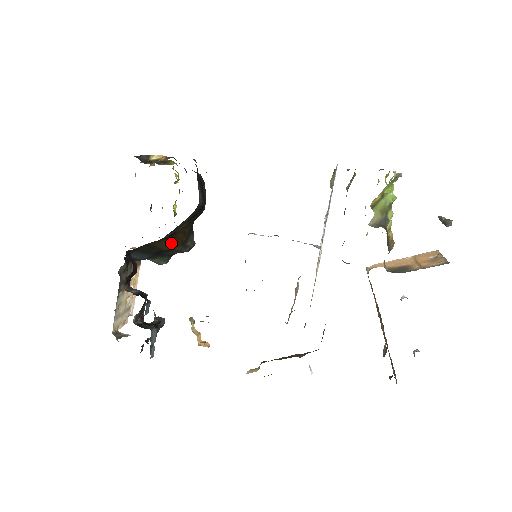
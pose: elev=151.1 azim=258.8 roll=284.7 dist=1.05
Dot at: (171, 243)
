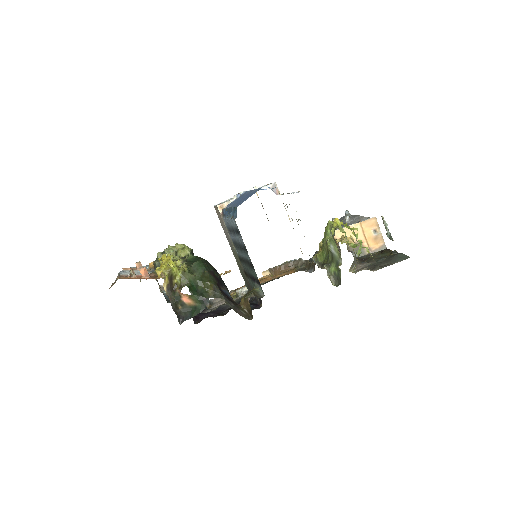
Dot at: occluded
